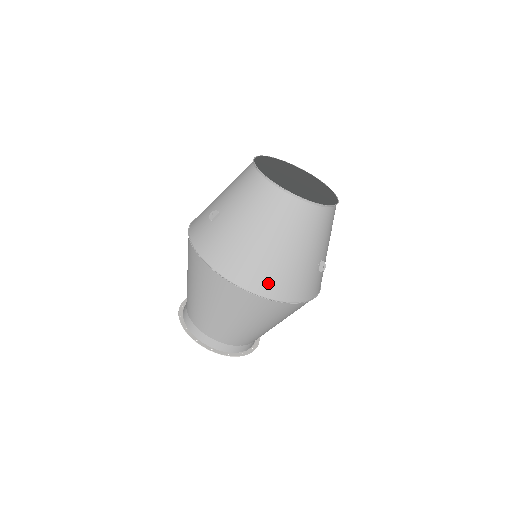
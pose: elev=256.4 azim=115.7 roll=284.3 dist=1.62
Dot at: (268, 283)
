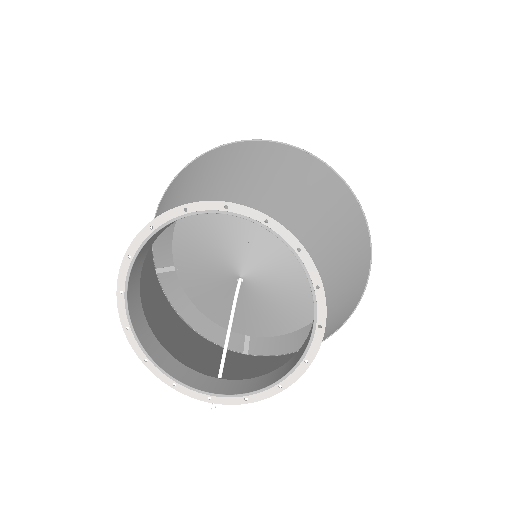
Dot at: occluded
